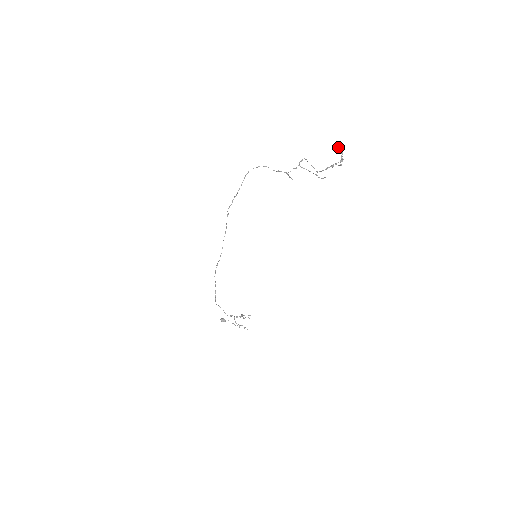
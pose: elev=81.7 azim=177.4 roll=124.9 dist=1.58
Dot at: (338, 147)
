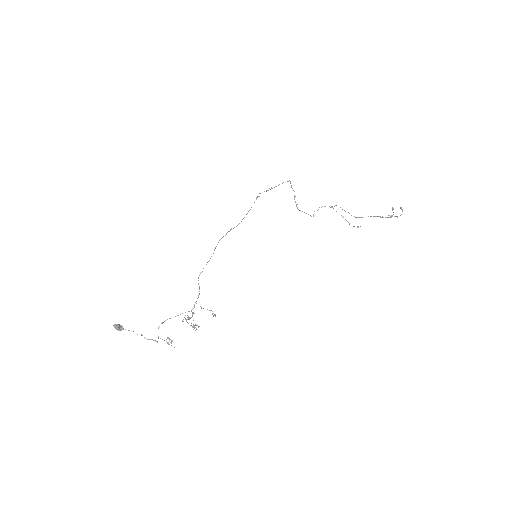
Dot at: occluded
